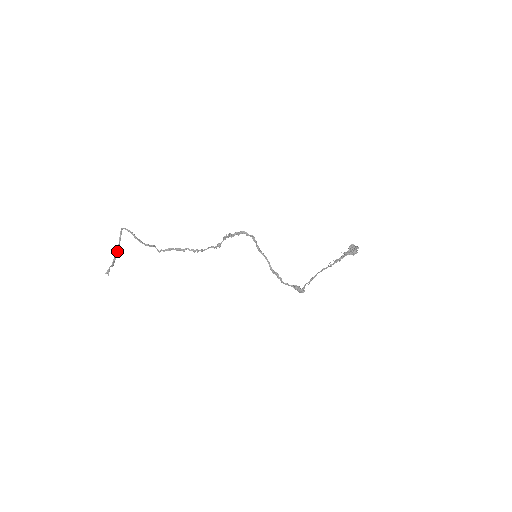
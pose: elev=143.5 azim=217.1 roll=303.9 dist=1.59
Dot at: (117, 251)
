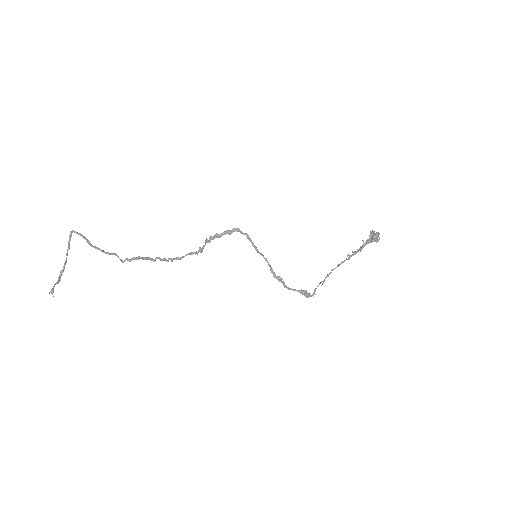
Dot at: (65, 262)
